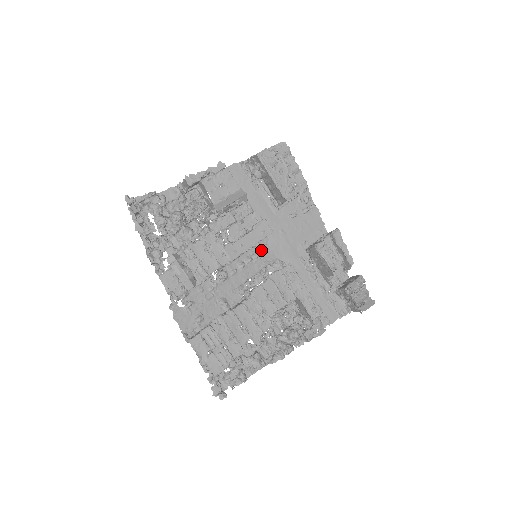
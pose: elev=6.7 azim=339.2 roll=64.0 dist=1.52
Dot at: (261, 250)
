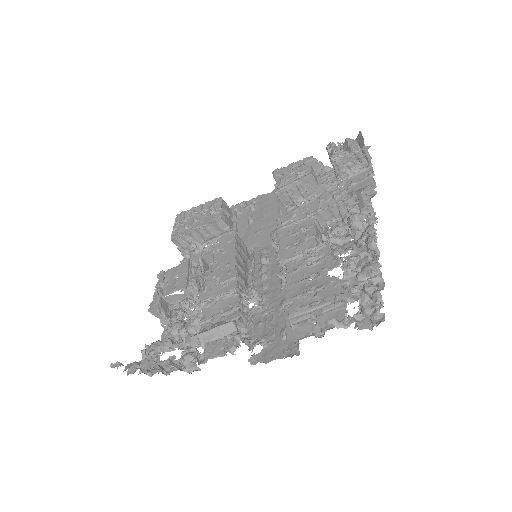
Dot at: occluded
